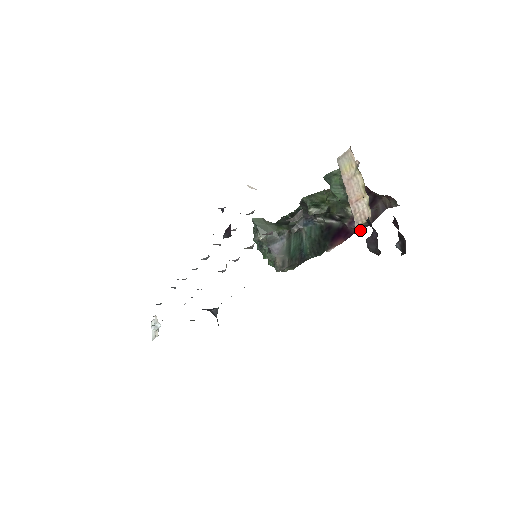
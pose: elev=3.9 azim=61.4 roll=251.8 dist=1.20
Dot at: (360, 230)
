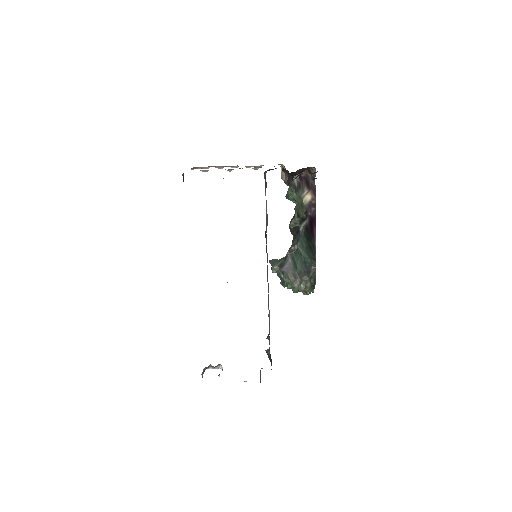
Dot at: (285, 182)
